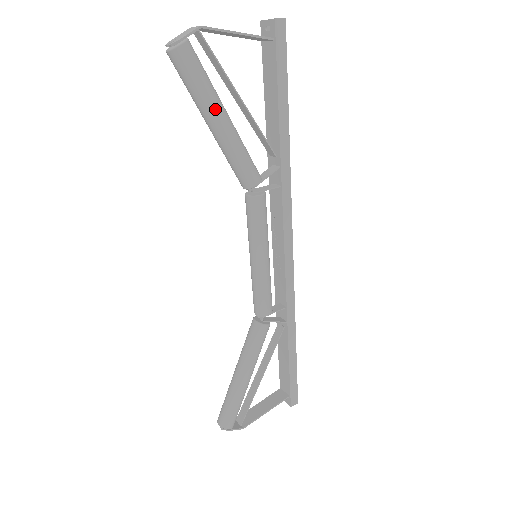
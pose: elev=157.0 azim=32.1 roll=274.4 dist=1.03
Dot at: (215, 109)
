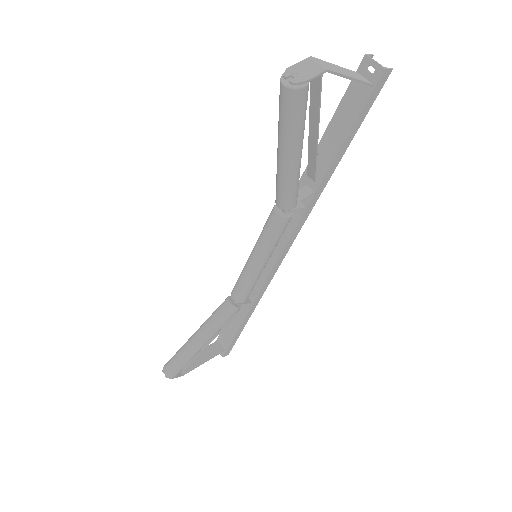
Dot at: (297, 147)
